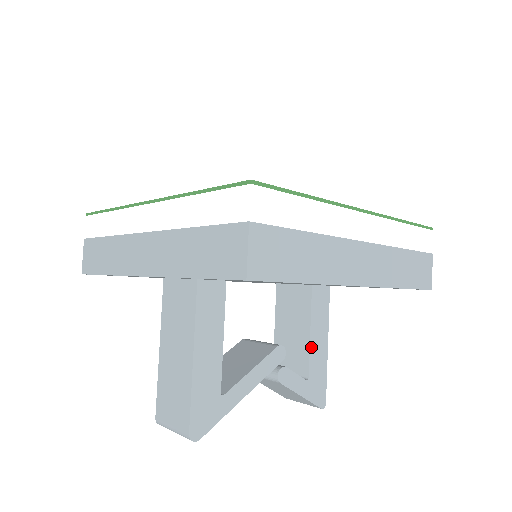
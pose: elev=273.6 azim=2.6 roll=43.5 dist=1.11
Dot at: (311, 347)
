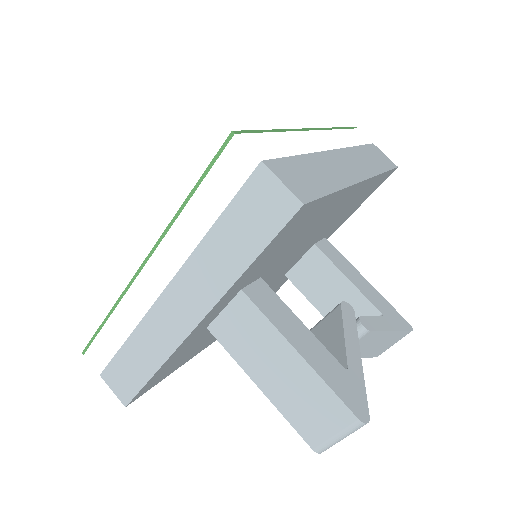
Dot at: (360, 290)
